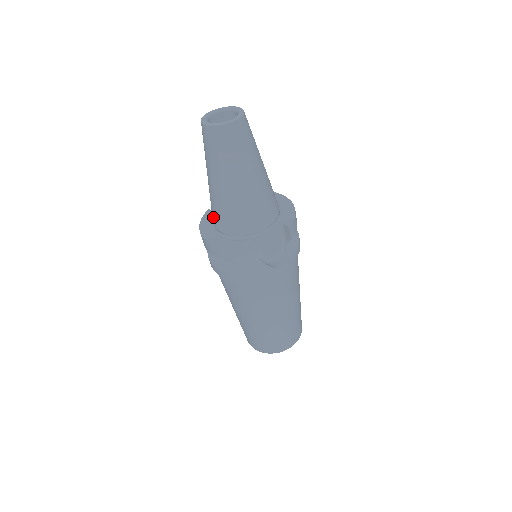
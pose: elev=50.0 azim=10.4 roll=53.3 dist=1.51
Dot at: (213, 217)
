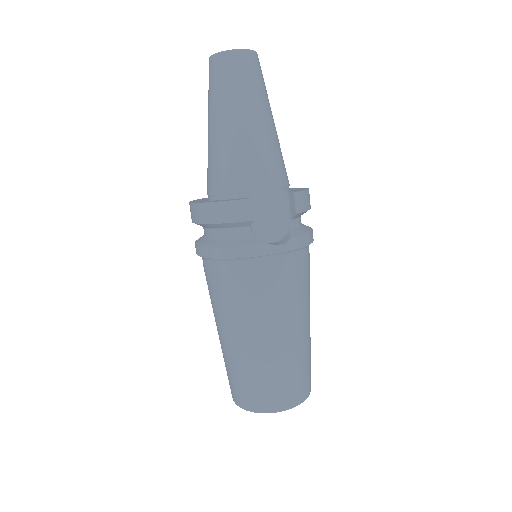
Dot at: (207, 181)
